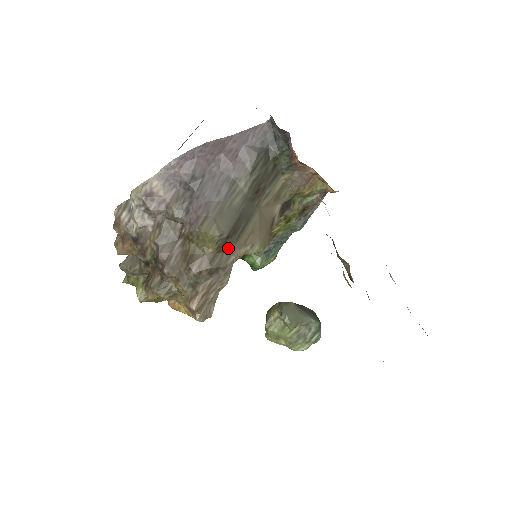
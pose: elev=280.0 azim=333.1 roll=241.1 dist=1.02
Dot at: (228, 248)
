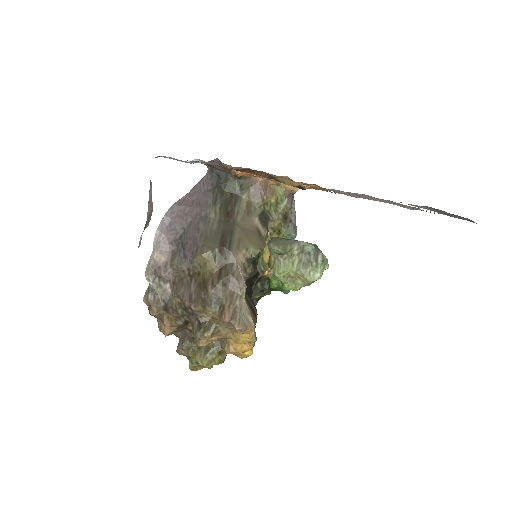
Dot at: (227, 259)
